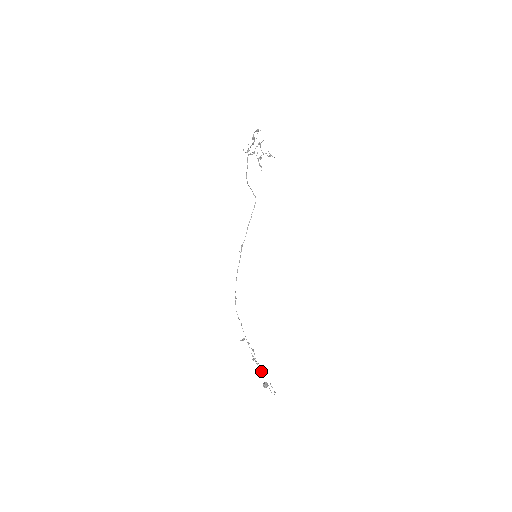
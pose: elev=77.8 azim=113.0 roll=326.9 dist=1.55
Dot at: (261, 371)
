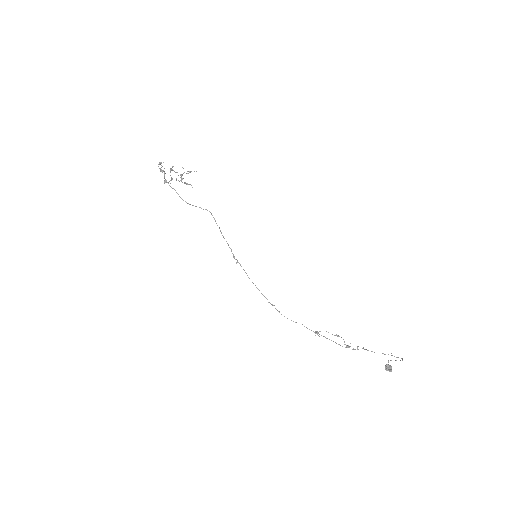
Dot at: occluded
